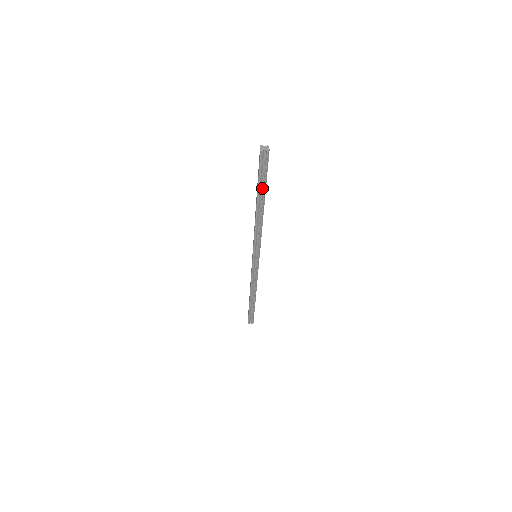
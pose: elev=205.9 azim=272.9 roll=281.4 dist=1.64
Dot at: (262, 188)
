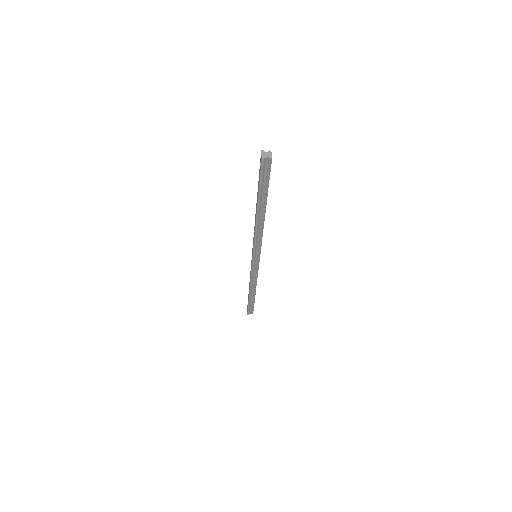
Dot at: (263, 194)
